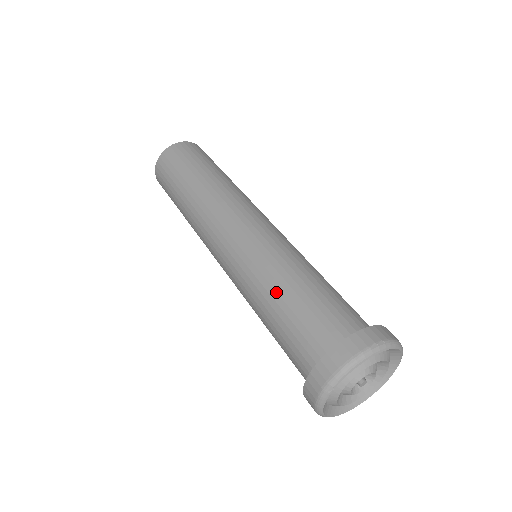
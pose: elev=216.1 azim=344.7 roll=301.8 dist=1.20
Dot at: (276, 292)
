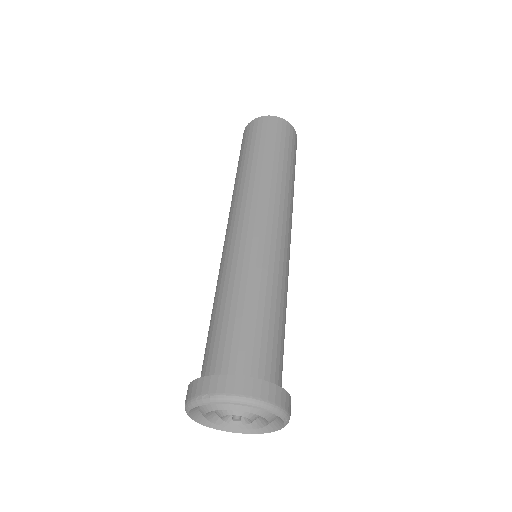
Dot at: occluded
